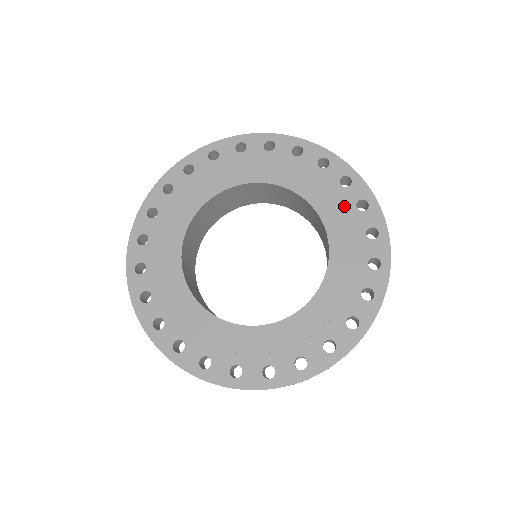
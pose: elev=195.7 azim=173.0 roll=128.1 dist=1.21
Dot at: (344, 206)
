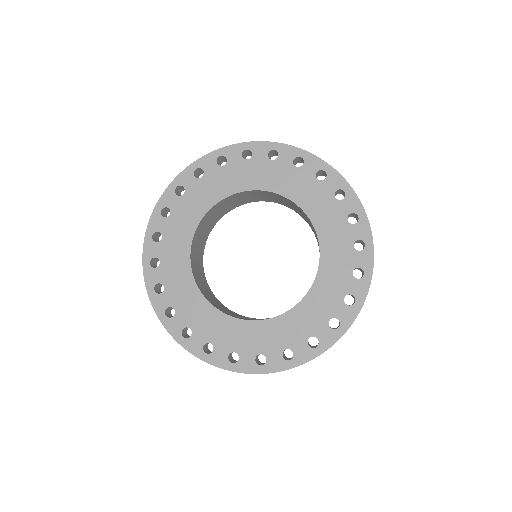
Dot at: (343, 240)
